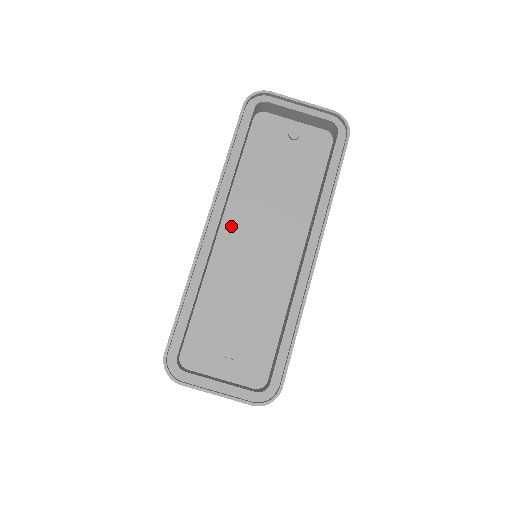
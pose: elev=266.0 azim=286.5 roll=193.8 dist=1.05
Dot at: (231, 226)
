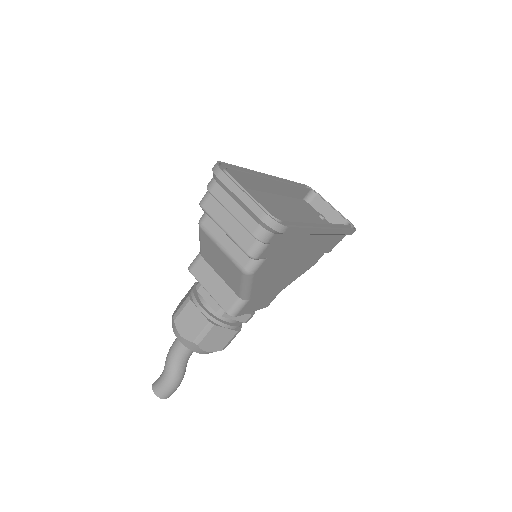
Dot at: (275, 198)
